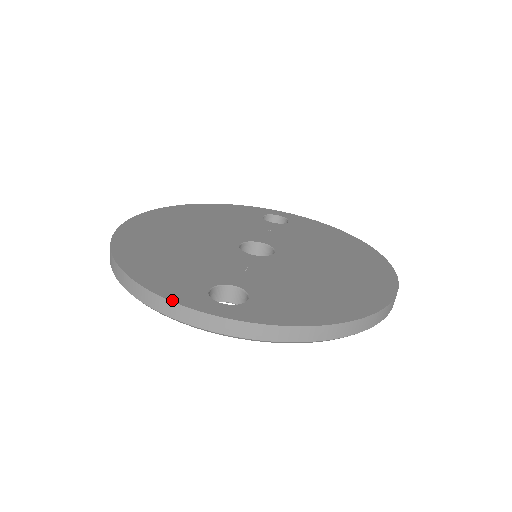
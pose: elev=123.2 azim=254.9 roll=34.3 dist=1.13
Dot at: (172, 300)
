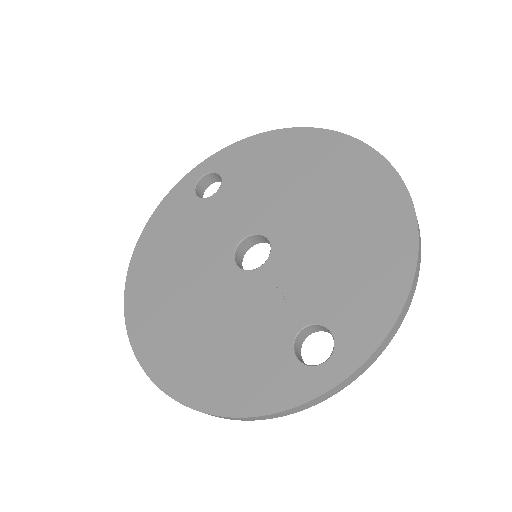
Dot at: (294, 406)
